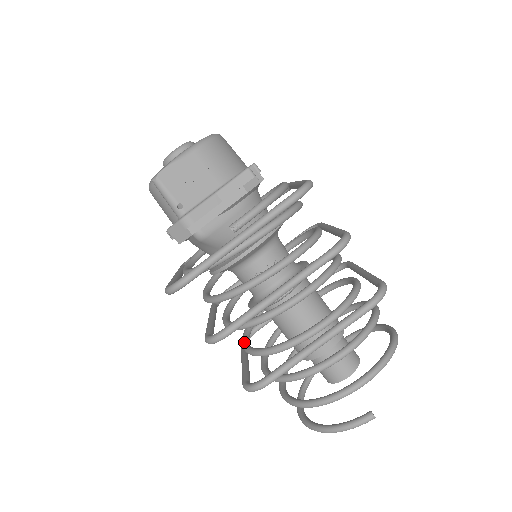
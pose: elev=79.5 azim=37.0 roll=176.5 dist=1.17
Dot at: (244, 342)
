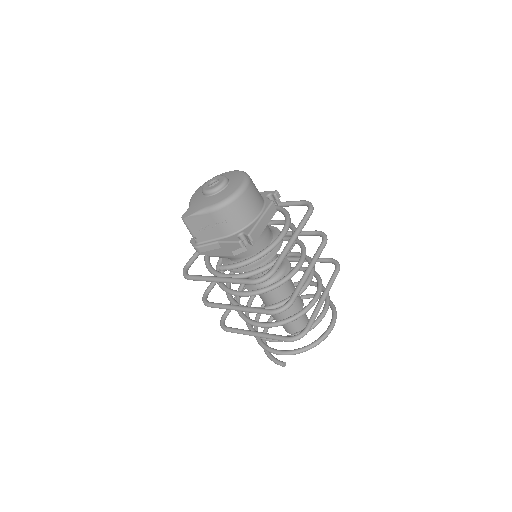
Dot at: (241, 286)
